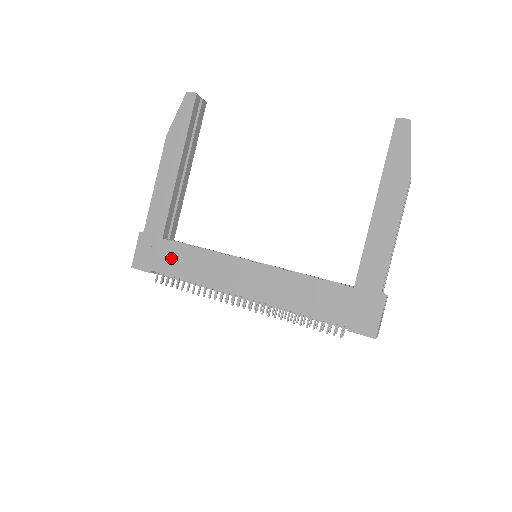
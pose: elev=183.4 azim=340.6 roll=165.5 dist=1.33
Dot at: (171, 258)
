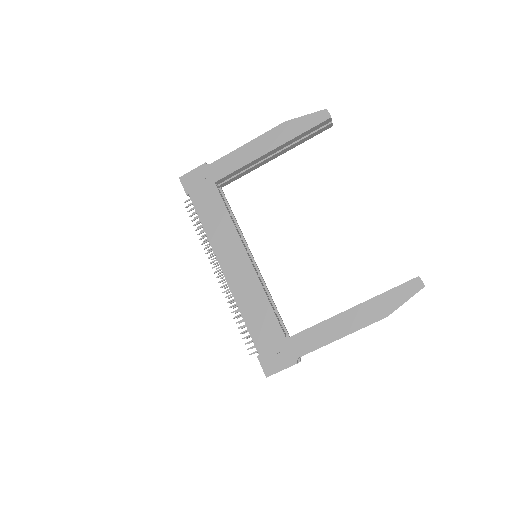
Dot at: (207, 200)
